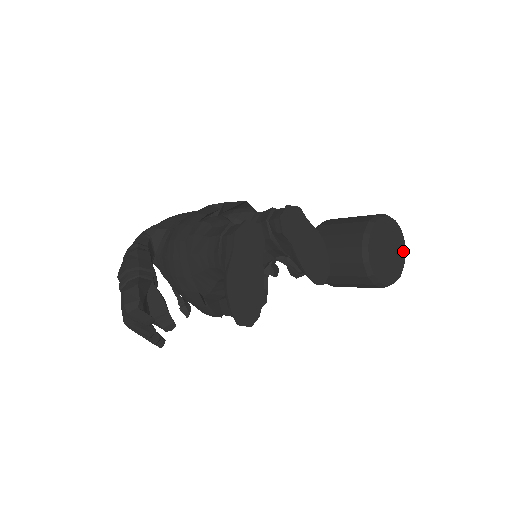
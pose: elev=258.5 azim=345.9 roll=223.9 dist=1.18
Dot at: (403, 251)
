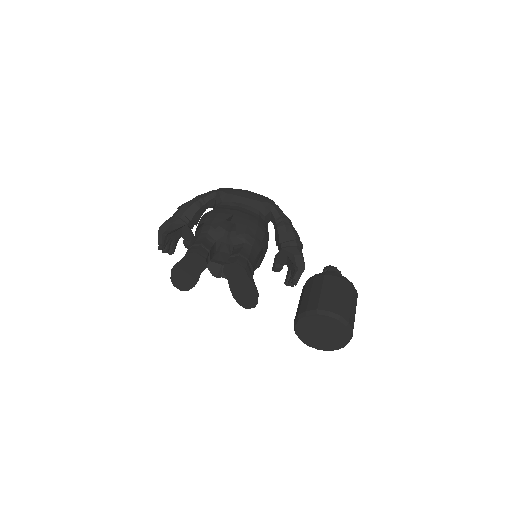
Dot at: (343, 344)
